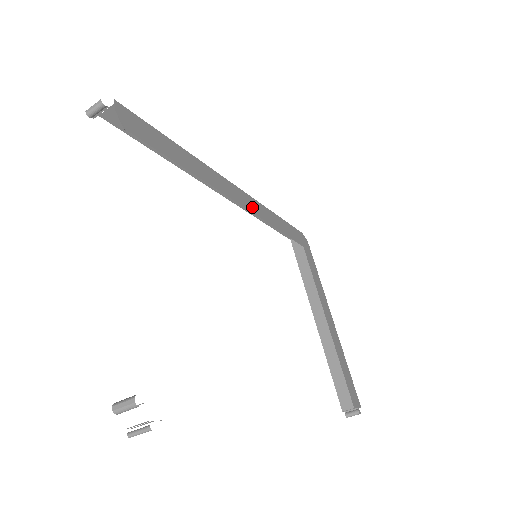
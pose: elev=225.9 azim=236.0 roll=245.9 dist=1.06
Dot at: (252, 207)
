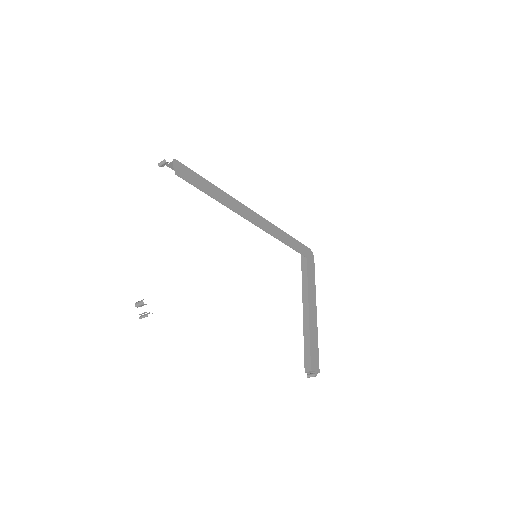
Dot at: (262, 225)
